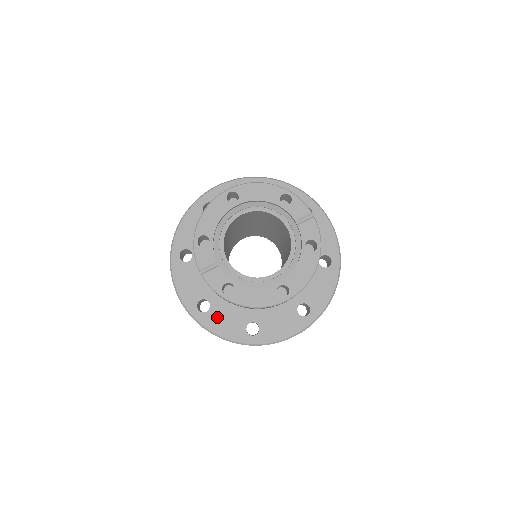
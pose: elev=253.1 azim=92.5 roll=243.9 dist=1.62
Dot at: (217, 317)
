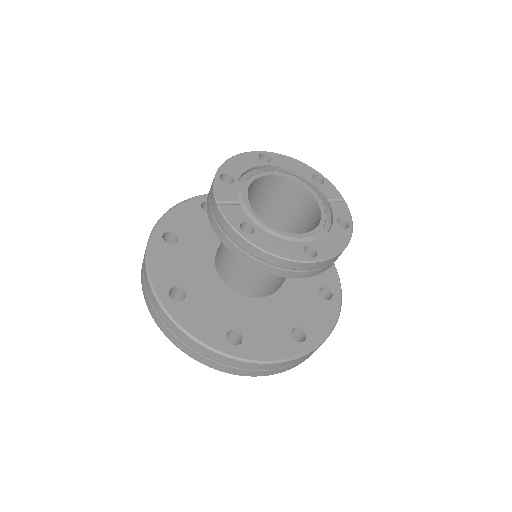
Dot at: (192, 311)
